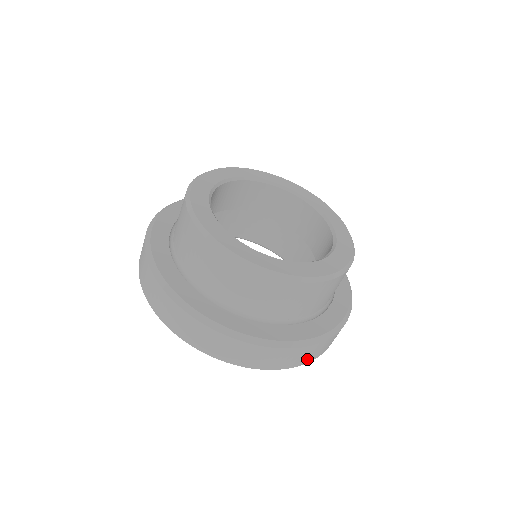
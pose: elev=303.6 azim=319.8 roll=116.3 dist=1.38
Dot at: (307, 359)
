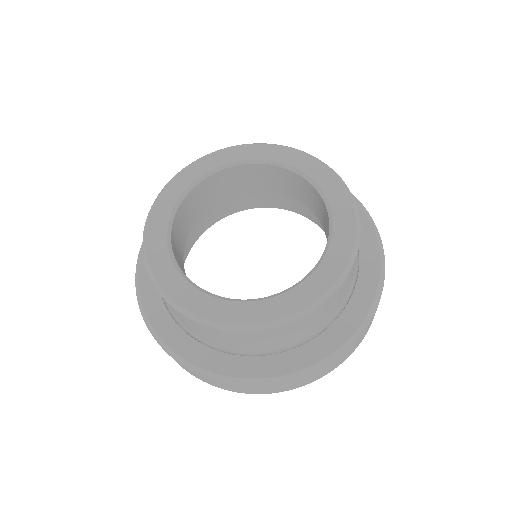
Dot at: (360, 340)
